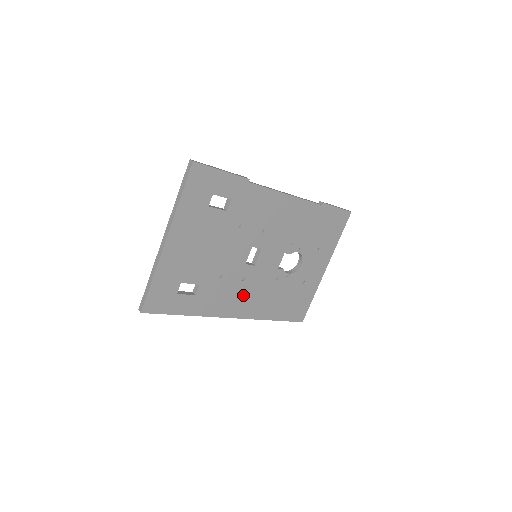
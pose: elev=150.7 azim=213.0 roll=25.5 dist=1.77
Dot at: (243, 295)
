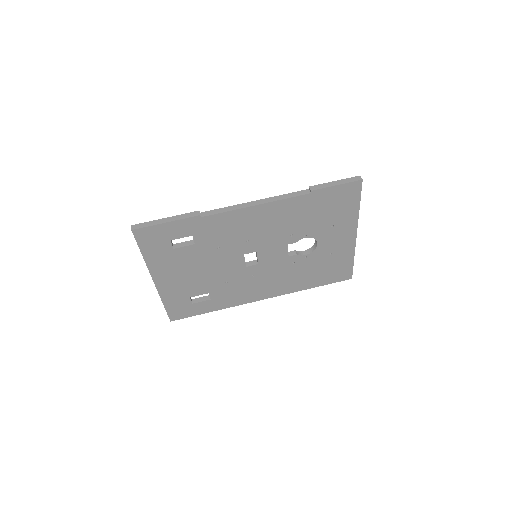
Dot at: (261, 284)
